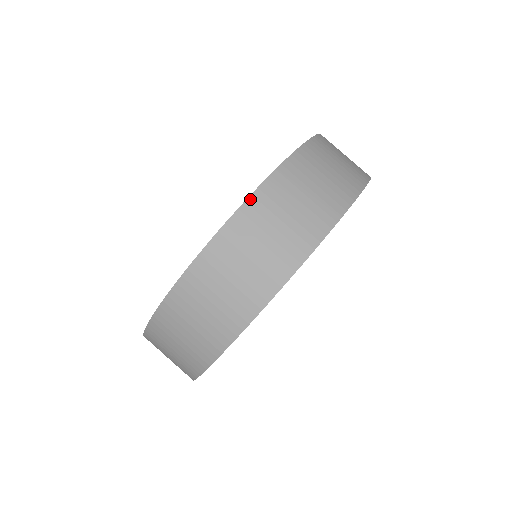
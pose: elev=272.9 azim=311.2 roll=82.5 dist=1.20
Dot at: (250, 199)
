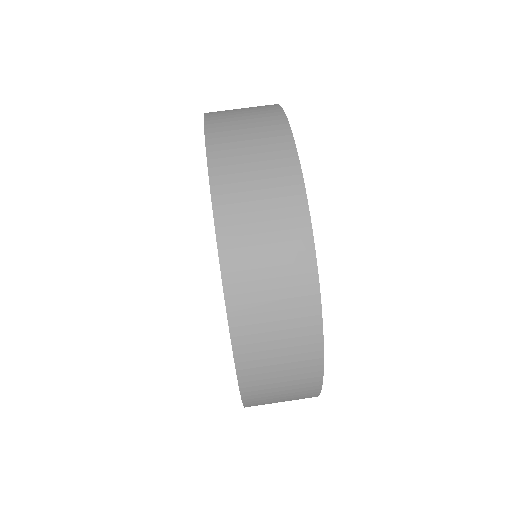
Dot at: (217, 221)
